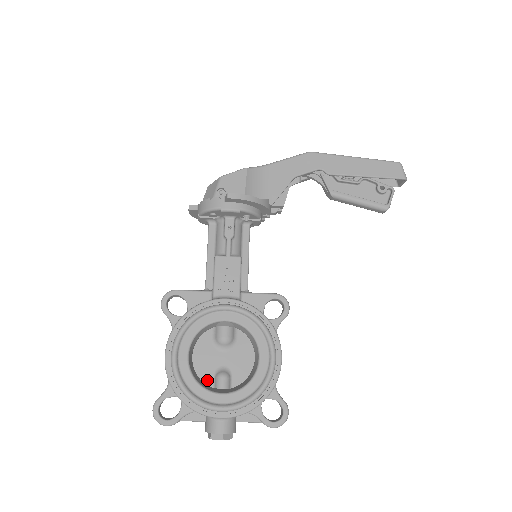
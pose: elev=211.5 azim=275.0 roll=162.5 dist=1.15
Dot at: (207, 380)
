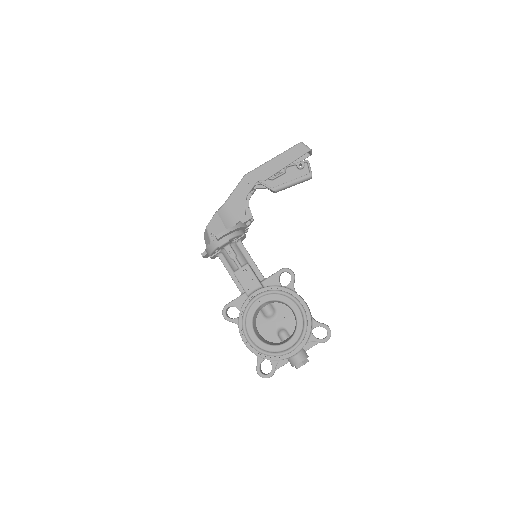
Dot at: (275, 340)
